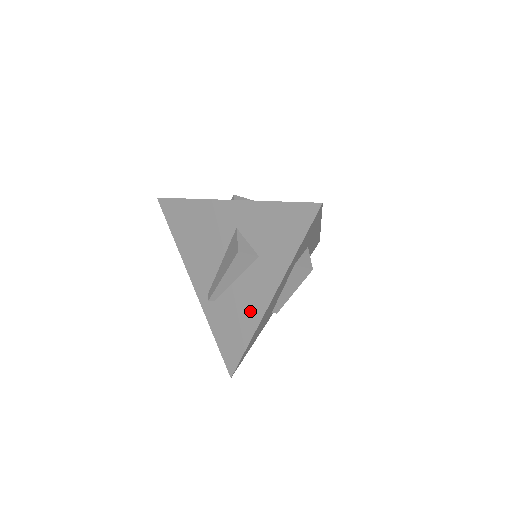
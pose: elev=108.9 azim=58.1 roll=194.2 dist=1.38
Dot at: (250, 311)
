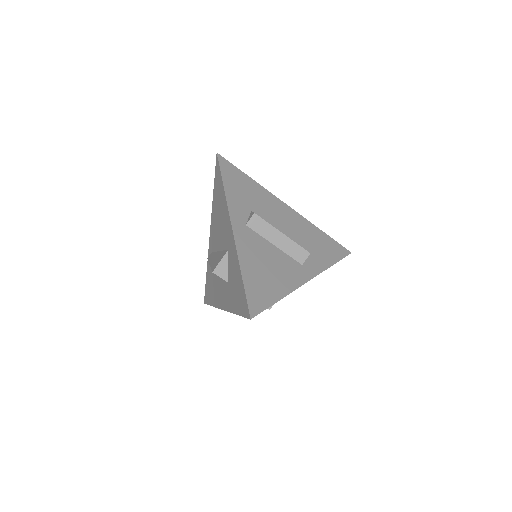
Dot at: (217, 296)
